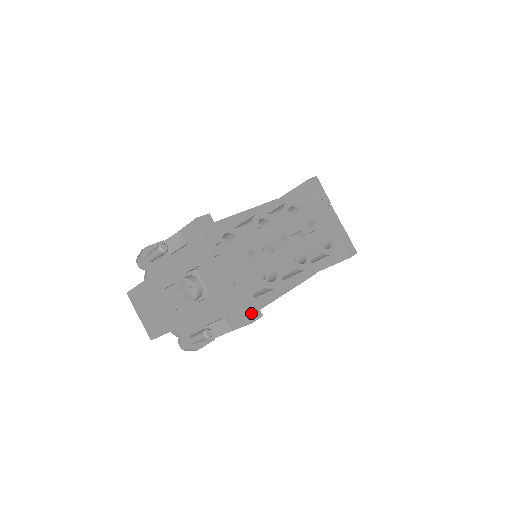
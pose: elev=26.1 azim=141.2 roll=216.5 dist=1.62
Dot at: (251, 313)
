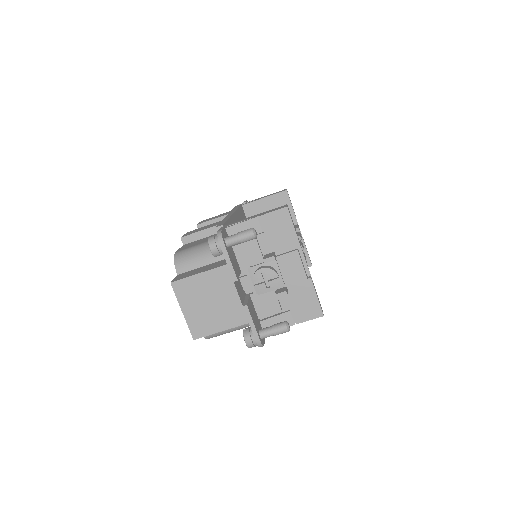
Dot at: occluded
